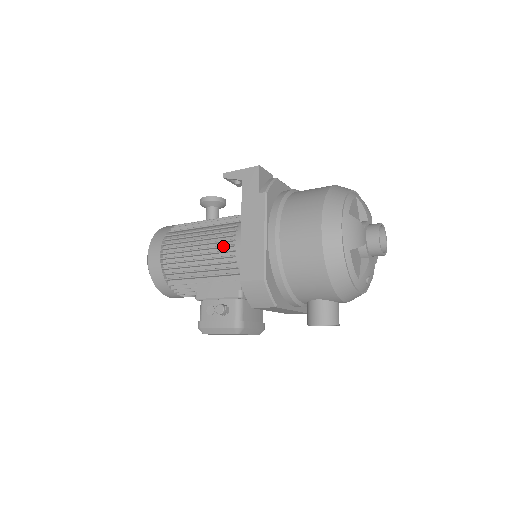
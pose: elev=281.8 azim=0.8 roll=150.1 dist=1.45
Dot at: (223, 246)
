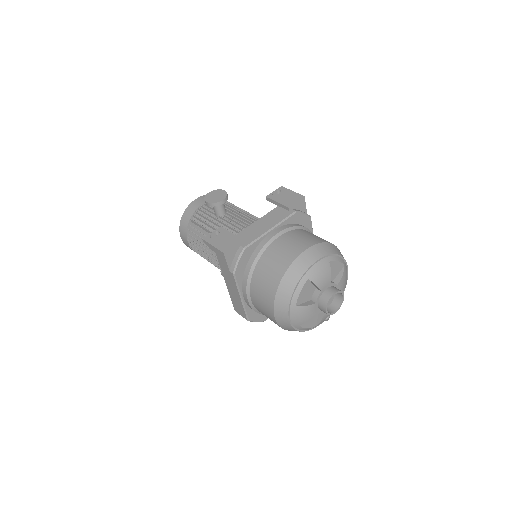
Dot at: occluded
